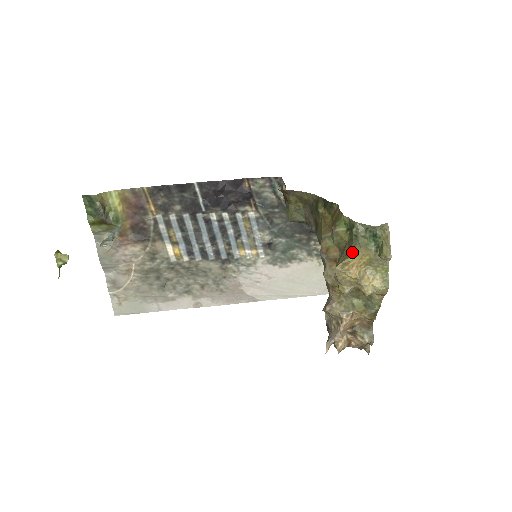
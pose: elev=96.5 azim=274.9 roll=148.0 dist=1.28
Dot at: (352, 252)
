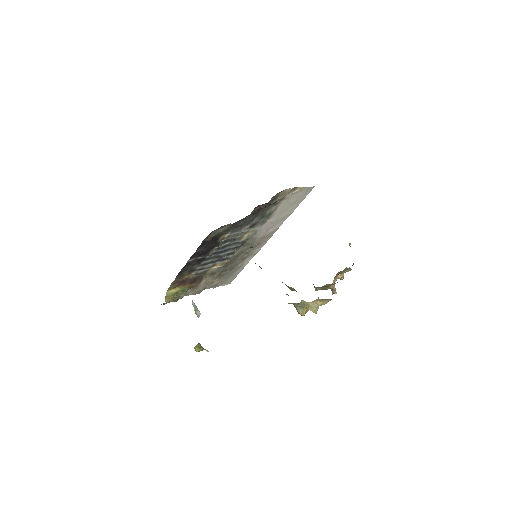
Dot at: occluded
